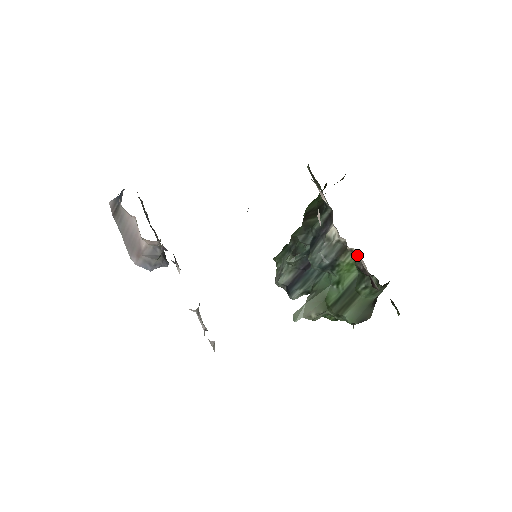
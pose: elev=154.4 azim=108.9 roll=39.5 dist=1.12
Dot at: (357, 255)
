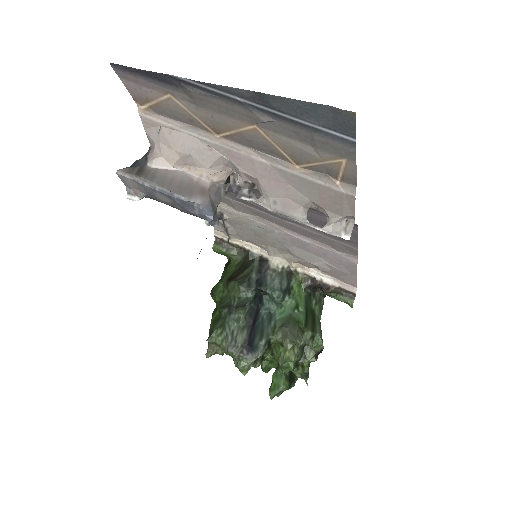
Dot at: (301, 274)
